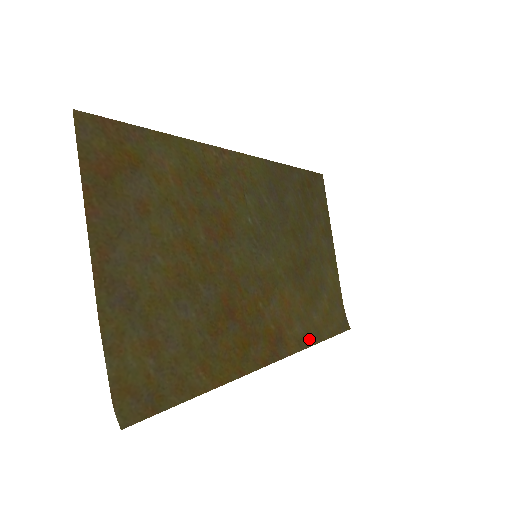
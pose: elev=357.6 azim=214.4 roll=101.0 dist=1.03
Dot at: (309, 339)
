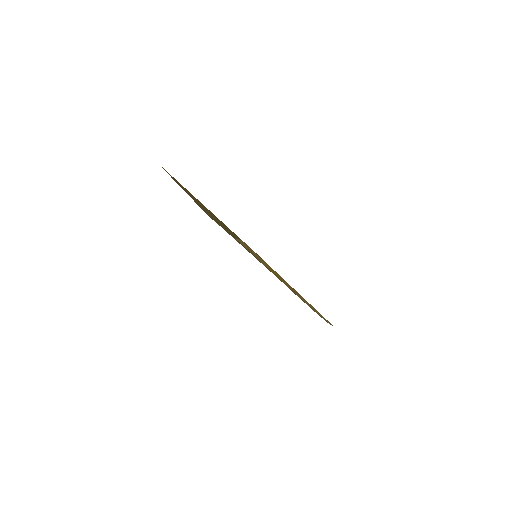
Dot at: (310, 306)
